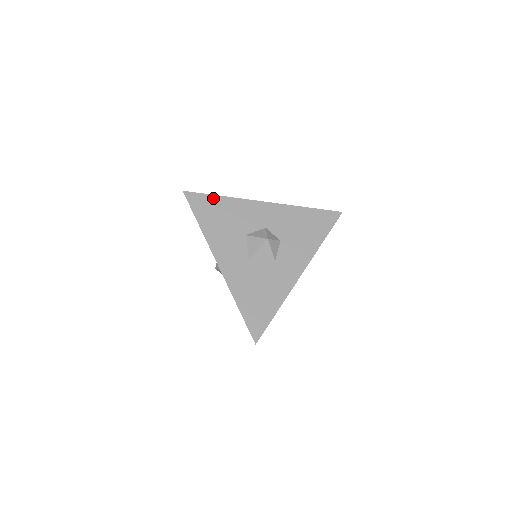
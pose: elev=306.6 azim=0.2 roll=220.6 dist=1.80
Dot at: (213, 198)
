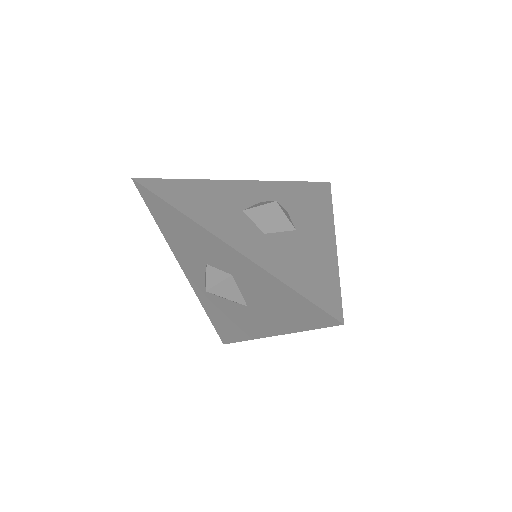
Dot at: (177, 182)
